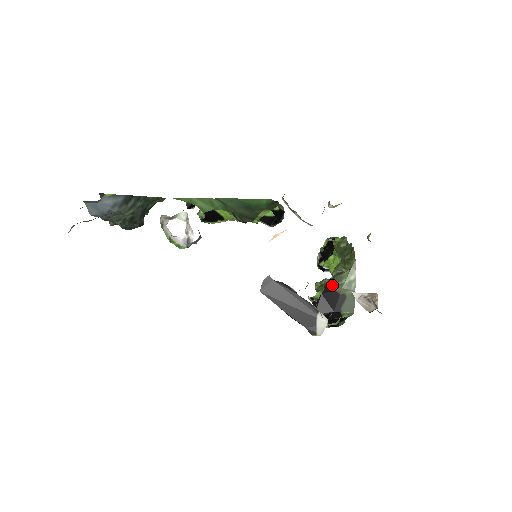
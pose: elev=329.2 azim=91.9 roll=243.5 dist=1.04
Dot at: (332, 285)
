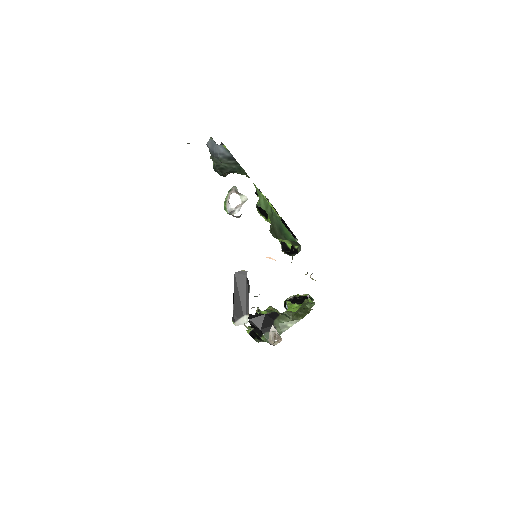
Dot at: (276, 316)
